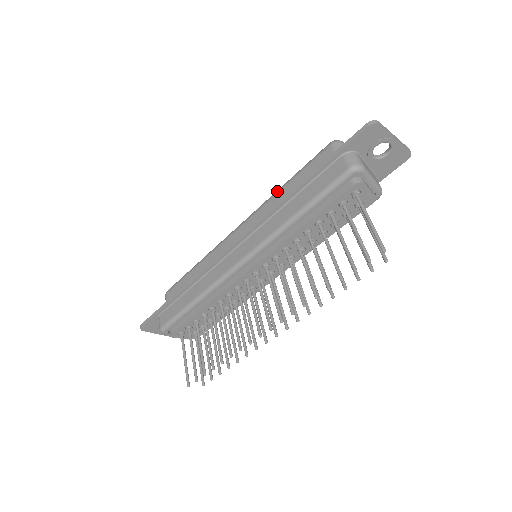
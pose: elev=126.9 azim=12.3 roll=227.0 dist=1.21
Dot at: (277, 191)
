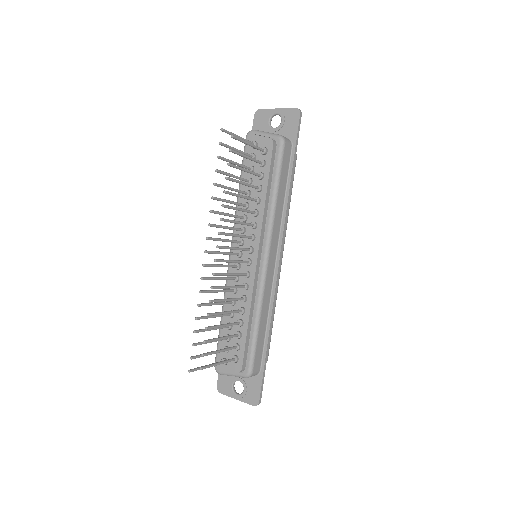
Dot at: occluded
